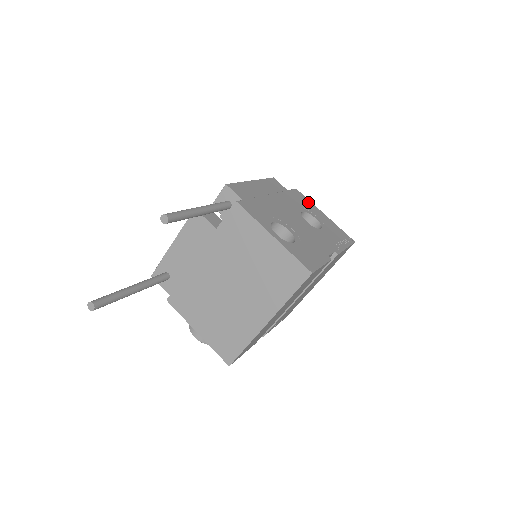
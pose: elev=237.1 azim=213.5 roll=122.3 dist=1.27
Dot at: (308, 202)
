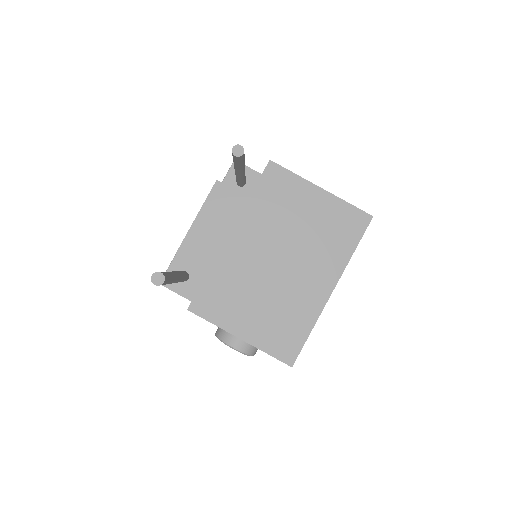
Dot at: occluded
